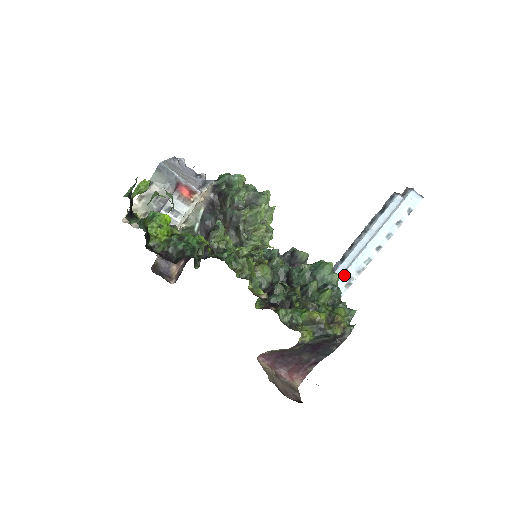
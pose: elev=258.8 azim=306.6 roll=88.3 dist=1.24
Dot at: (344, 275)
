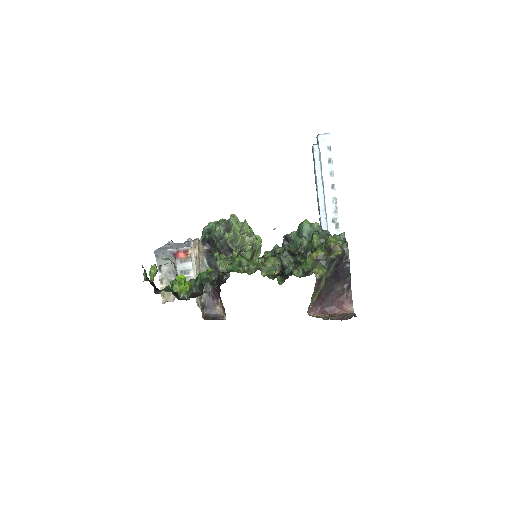
Dot at: (328, 222)
